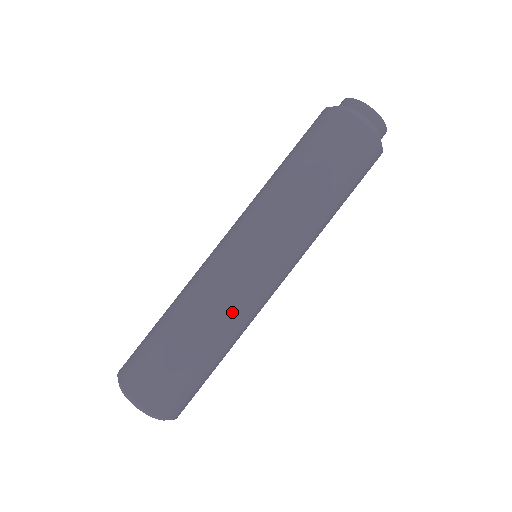
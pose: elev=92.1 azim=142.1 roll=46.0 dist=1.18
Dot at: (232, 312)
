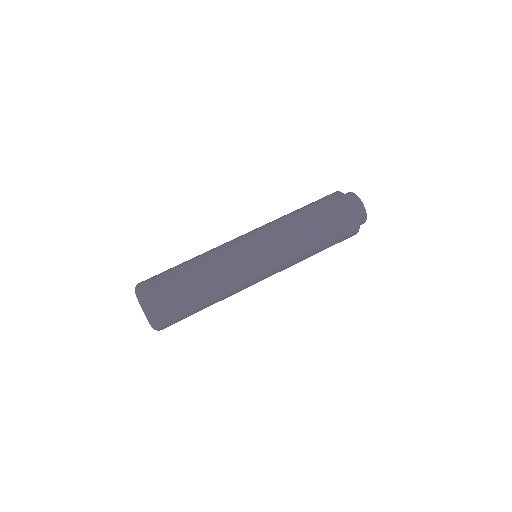
Dot at: (220, 260)
